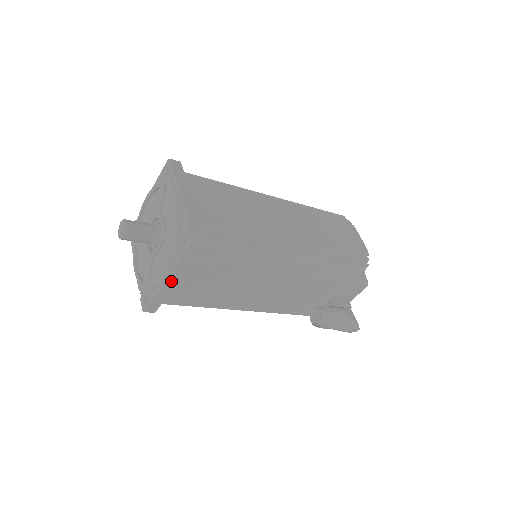
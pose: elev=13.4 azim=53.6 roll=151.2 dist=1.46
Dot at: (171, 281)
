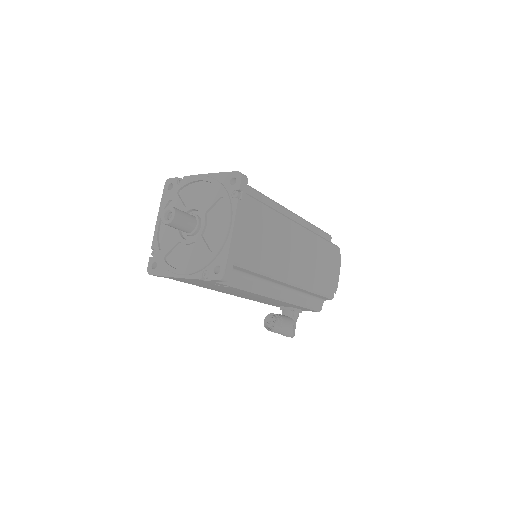
Dot at: (185, 279)
